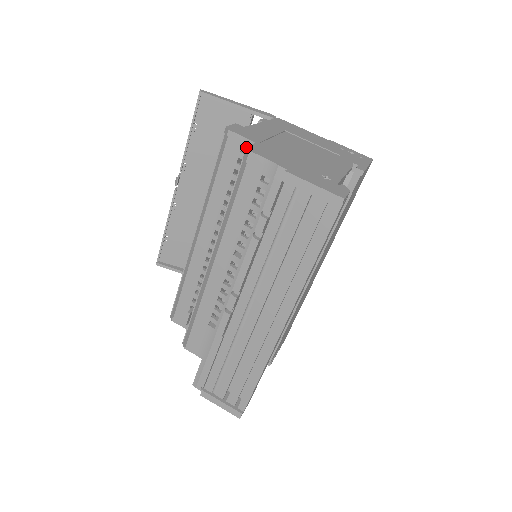
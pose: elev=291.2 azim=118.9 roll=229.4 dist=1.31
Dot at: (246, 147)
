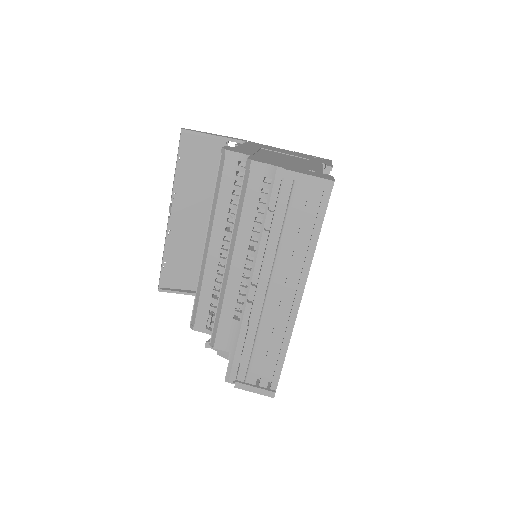
Dot at: (247, 158)
